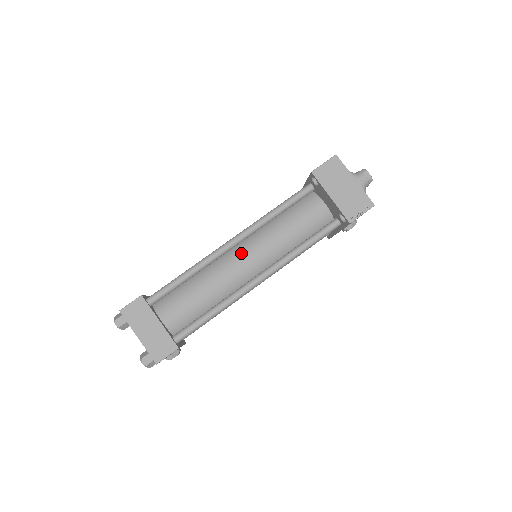
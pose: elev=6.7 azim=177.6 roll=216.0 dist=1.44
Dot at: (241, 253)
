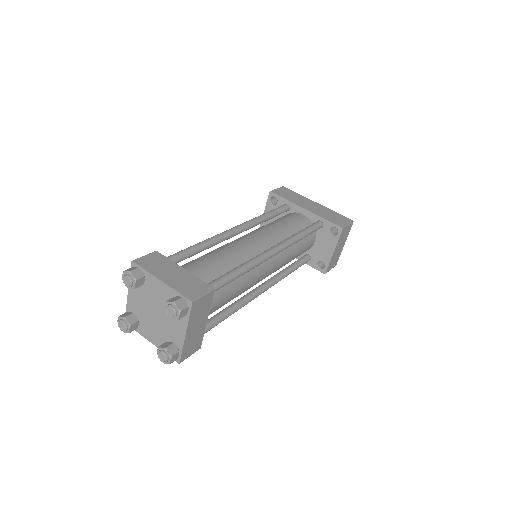
Dot at: (270, 263)
